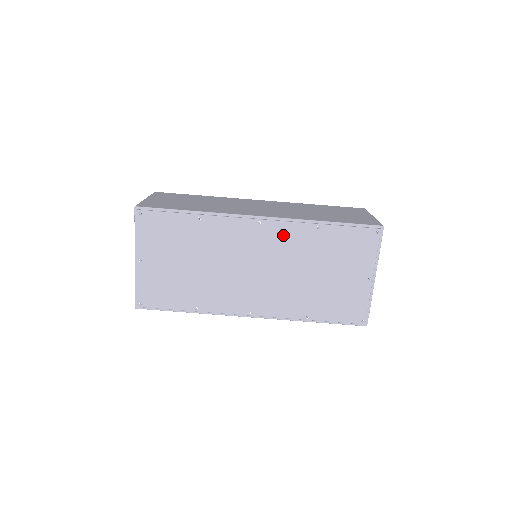
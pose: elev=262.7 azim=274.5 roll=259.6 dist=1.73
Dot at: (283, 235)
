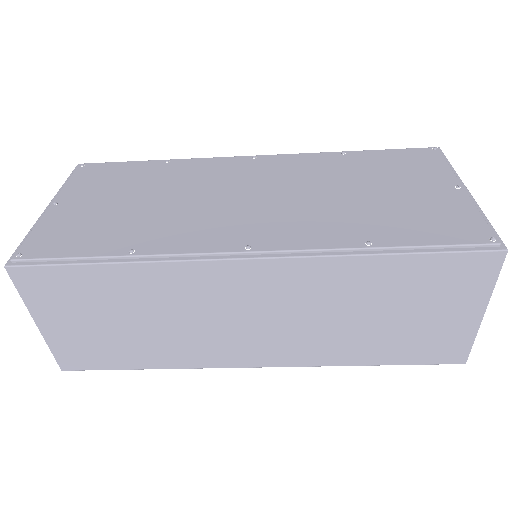
Dot at: occluded
